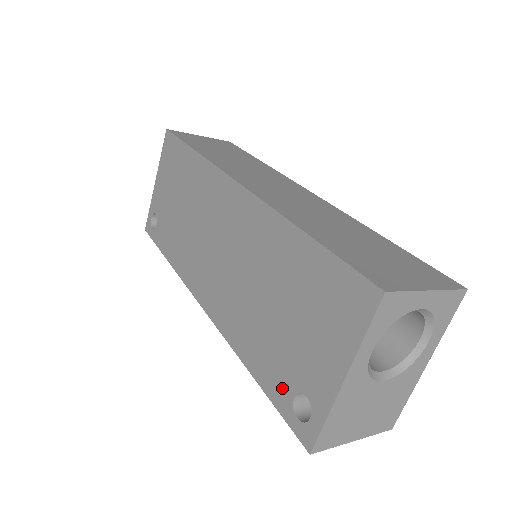
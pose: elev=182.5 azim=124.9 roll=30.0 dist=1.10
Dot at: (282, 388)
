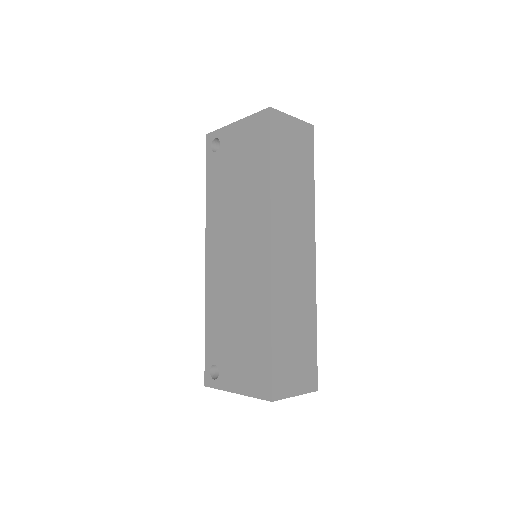
Dot at: (213, 354)
